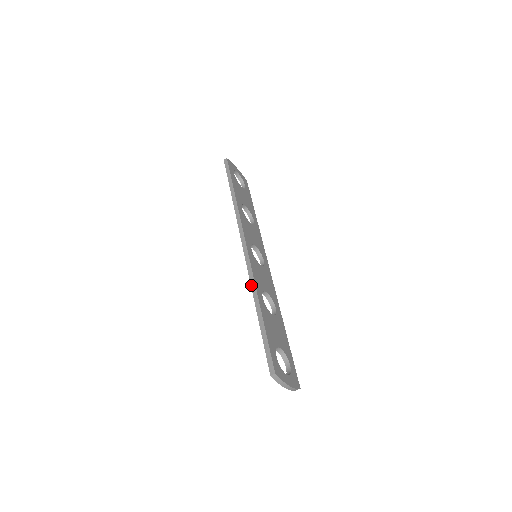
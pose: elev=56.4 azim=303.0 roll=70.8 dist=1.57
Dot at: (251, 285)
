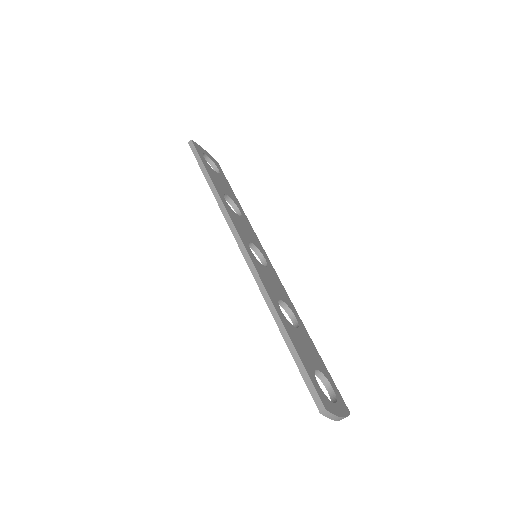
Dot at: (264, 297)
